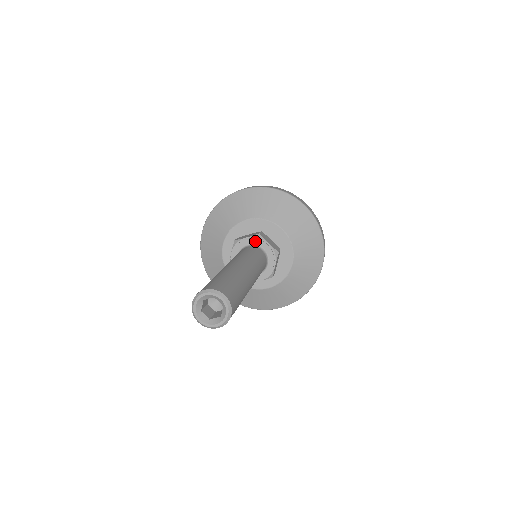
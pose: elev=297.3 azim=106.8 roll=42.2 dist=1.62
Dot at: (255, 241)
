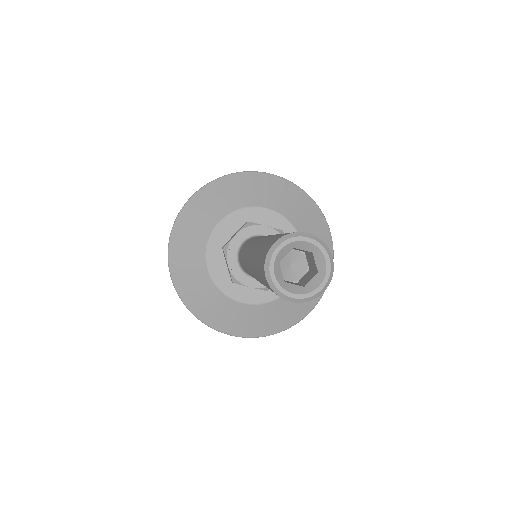
Dot at: occluded
